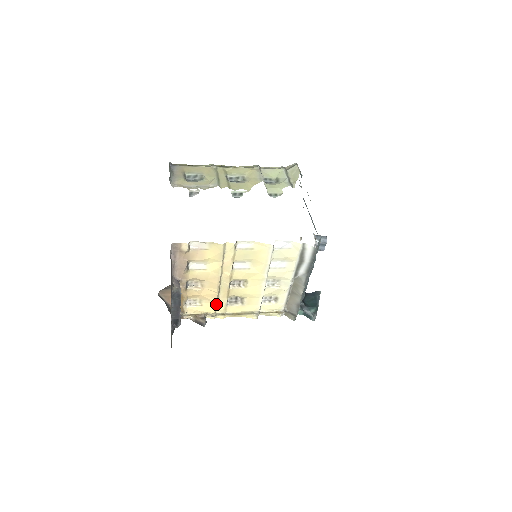
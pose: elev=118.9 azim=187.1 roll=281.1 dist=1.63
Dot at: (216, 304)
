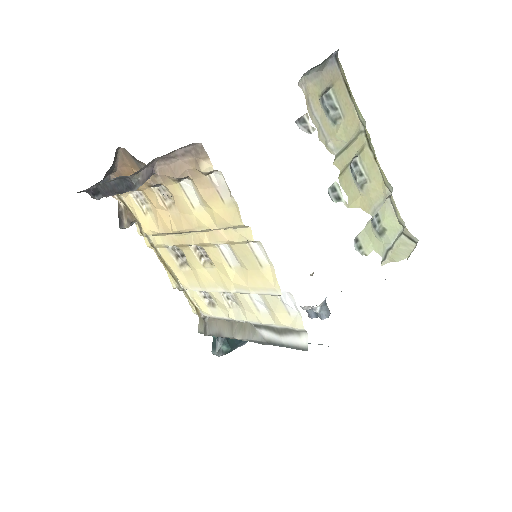
Dot at: (158, 233)
